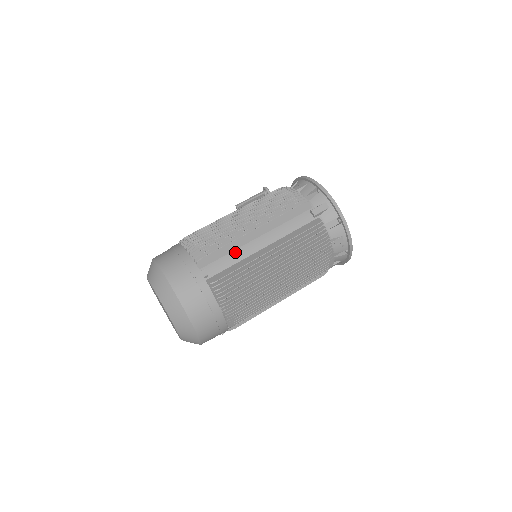
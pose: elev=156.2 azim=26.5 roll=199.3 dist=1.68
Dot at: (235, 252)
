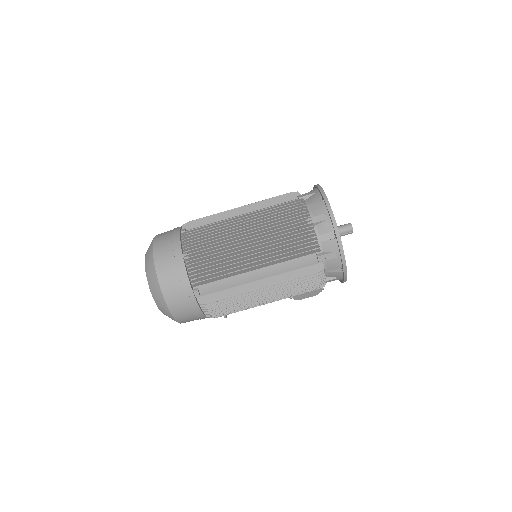
Dot at: occluded
